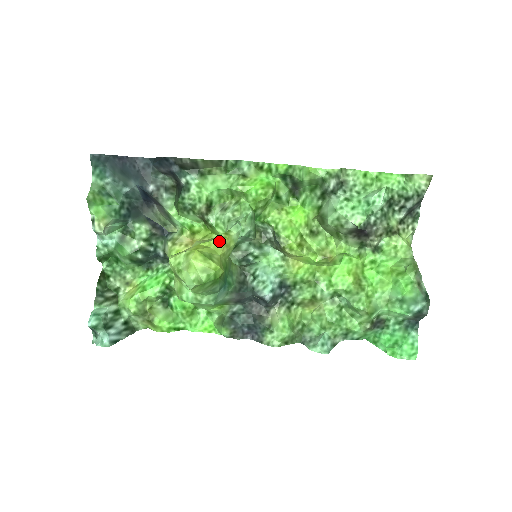
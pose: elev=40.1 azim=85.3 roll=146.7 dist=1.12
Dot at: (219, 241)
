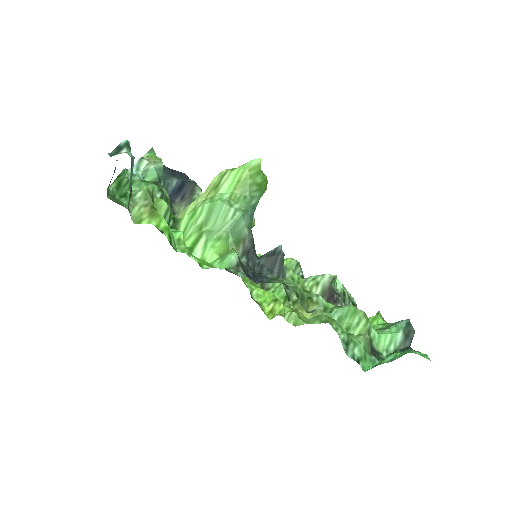
Dot at: occluded
